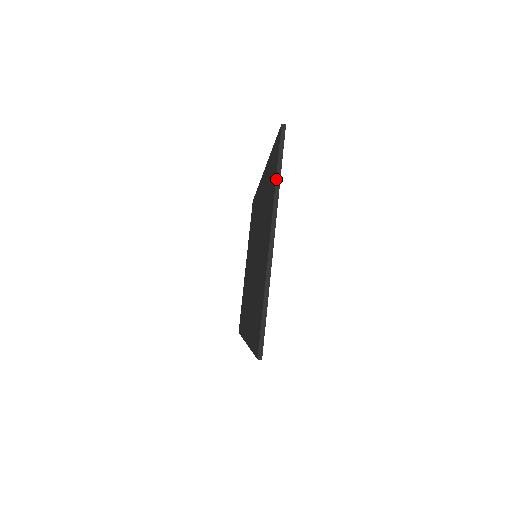
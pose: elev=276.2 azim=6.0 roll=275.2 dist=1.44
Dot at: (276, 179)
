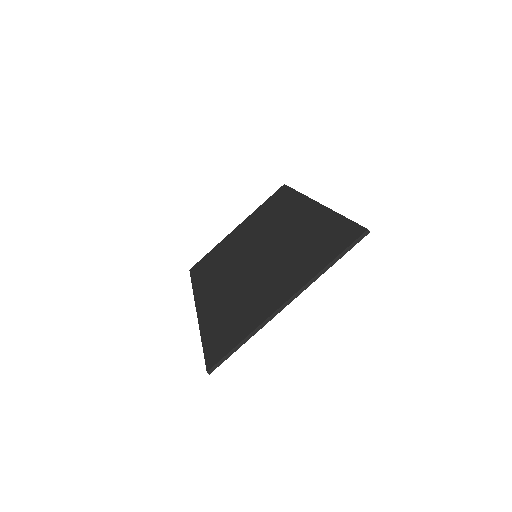
Dot at: (328, 265)
